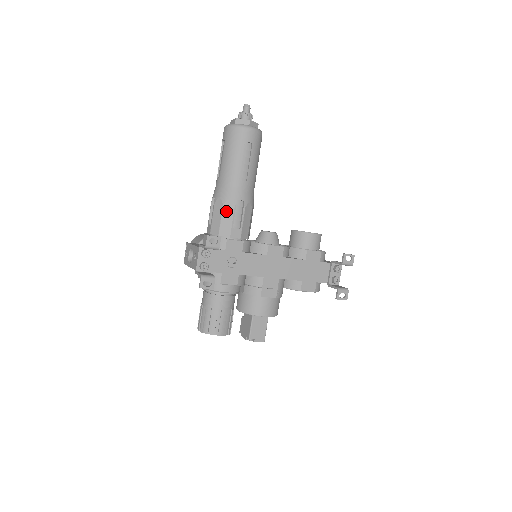
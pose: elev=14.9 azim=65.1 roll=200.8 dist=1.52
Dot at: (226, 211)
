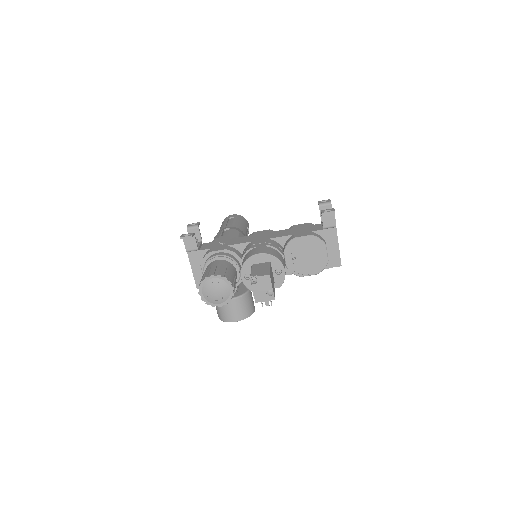
Dot at: occluded
